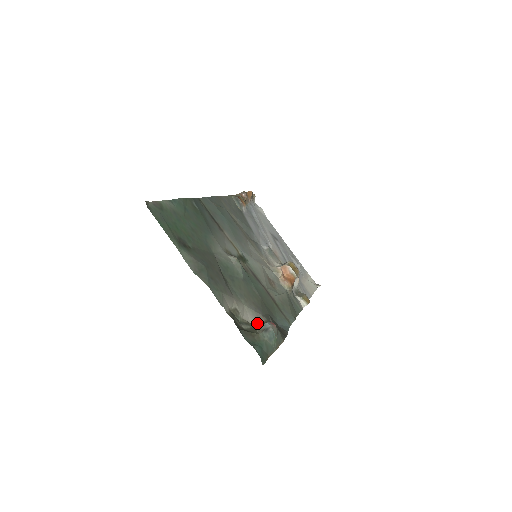
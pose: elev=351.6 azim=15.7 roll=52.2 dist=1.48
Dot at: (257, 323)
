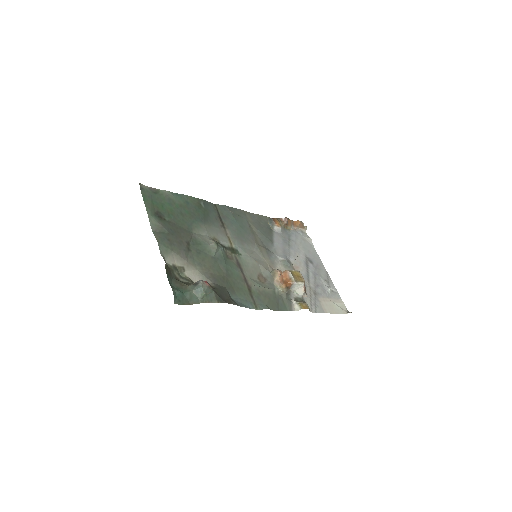
Dot at: occluded
